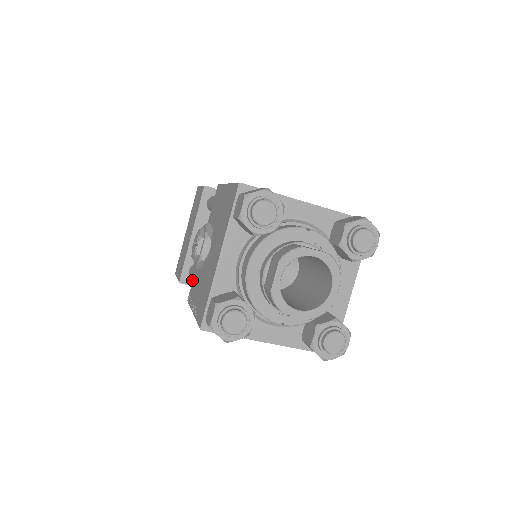
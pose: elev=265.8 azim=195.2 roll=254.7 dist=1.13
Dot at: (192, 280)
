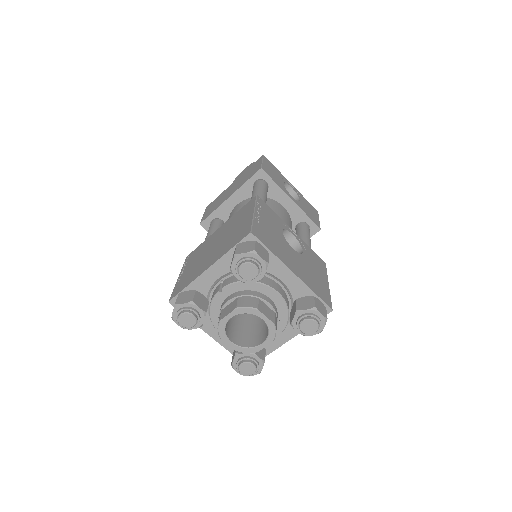
Dot at: occluded
